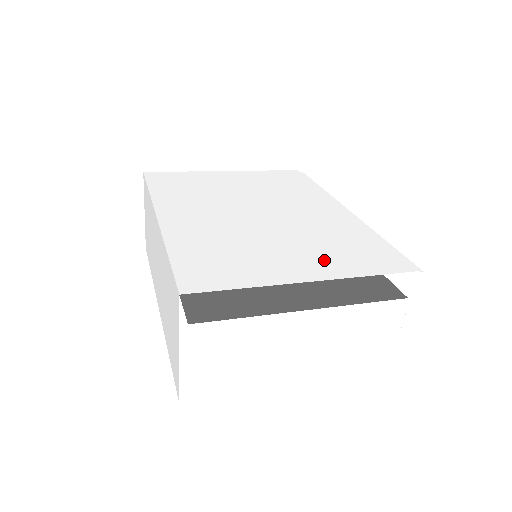
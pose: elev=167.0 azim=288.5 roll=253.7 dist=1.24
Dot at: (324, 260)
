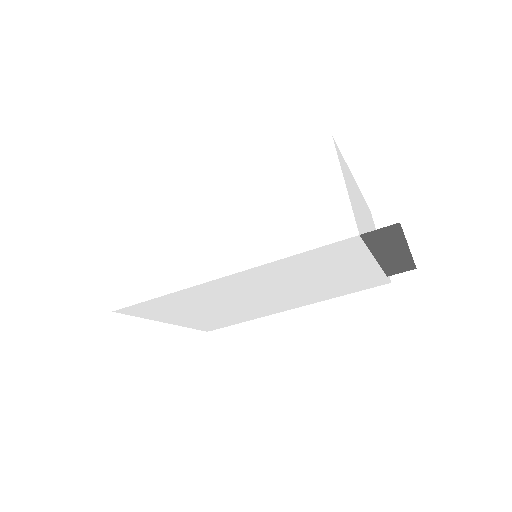
Dot at: occluded
